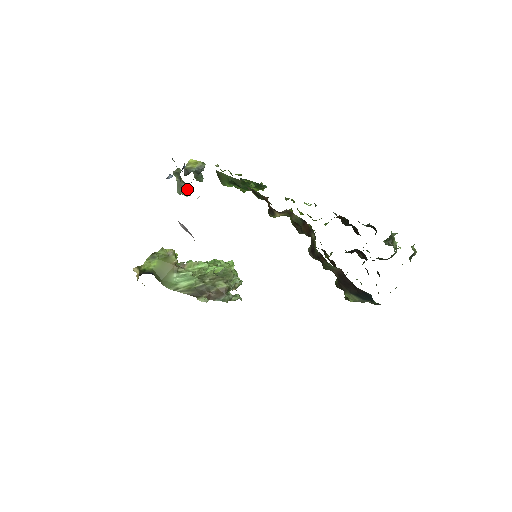
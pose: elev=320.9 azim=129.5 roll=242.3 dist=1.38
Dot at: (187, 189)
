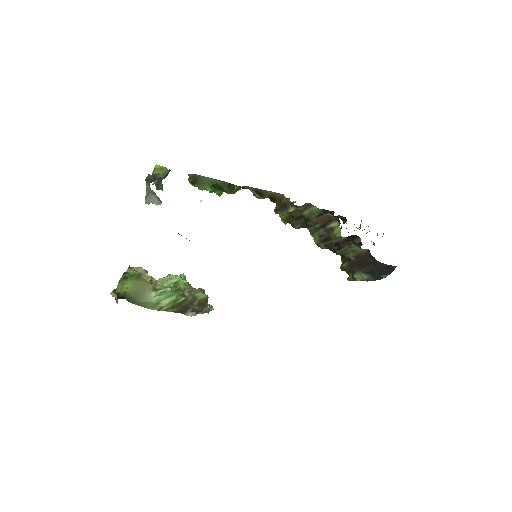
Dot at: (157, 197)
